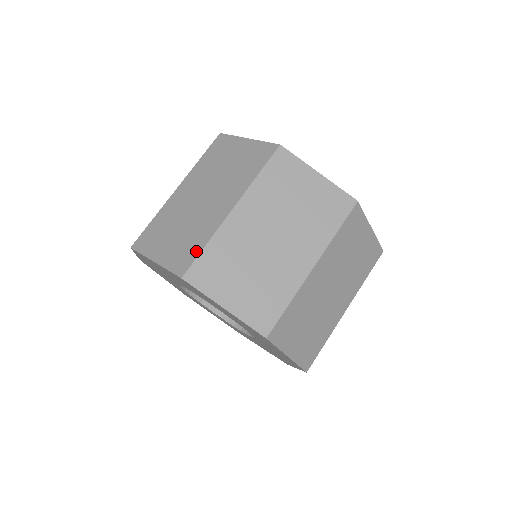
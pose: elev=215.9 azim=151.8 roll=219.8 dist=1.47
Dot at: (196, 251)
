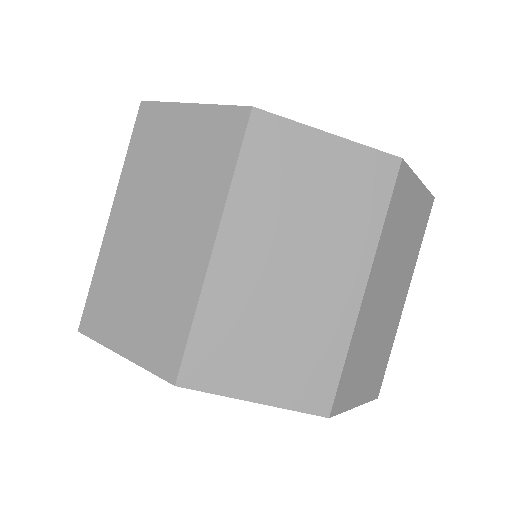
Dot at: (90, 289)
